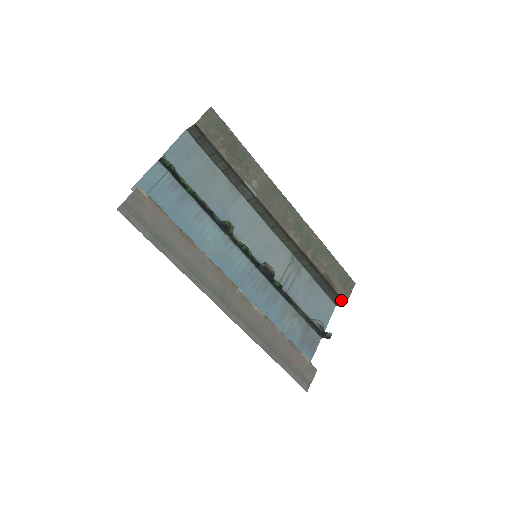
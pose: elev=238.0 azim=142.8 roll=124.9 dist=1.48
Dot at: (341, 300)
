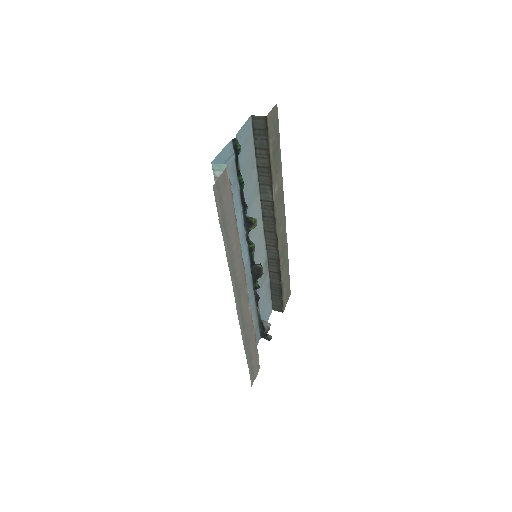
Dot at: (282, 307)
